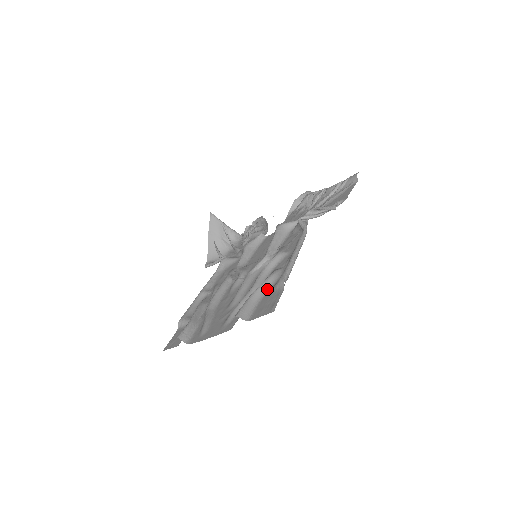
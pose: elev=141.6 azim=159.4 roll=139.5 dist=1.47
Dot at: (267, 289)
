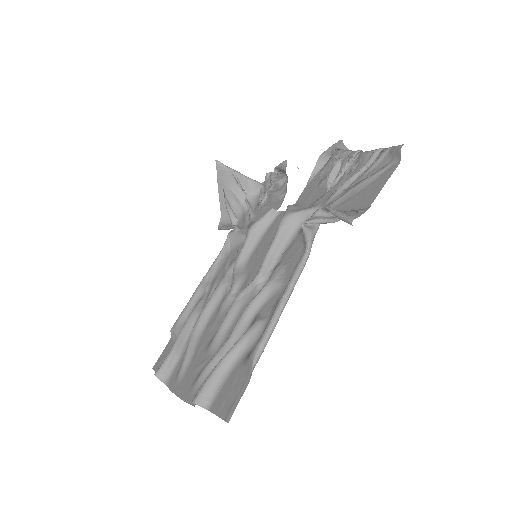
Dot at: (240, 356)
